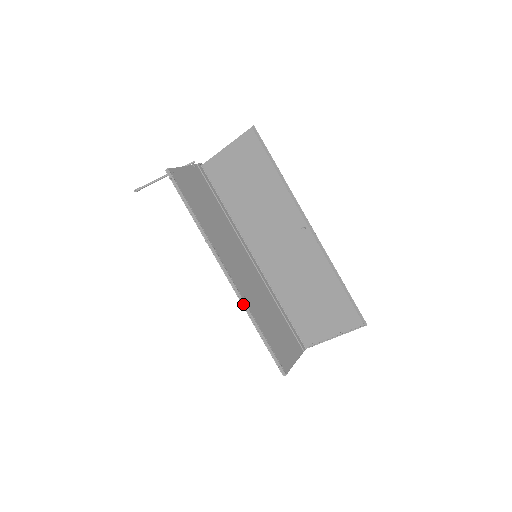
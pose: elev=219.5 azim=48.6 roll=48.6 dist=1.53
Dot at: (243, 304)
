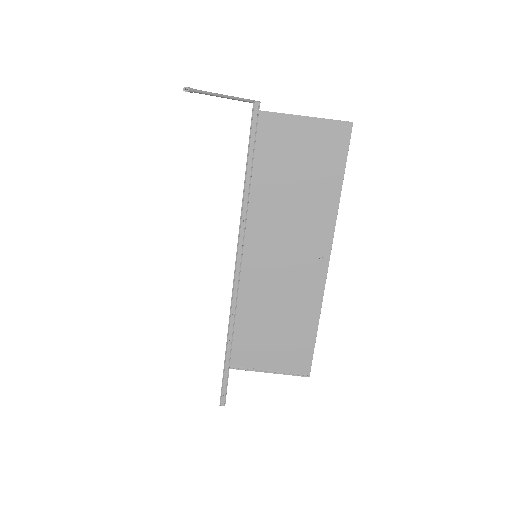
Dot at: (231, 313)
